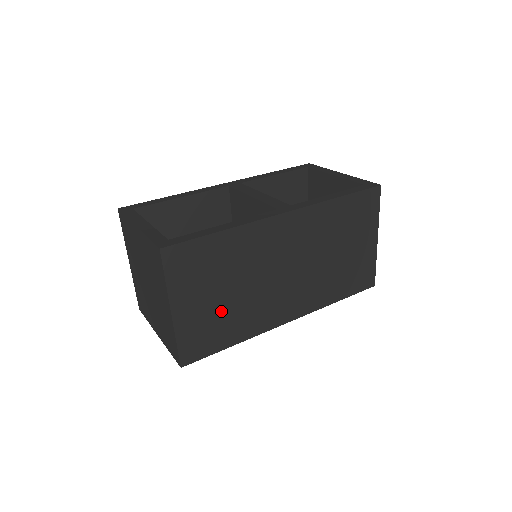
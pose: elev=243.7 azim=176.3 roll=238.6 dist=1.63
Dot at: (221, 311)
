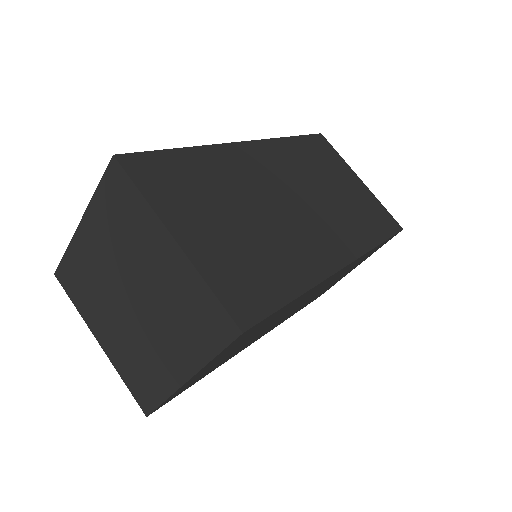
Dot at: (247, 244)
